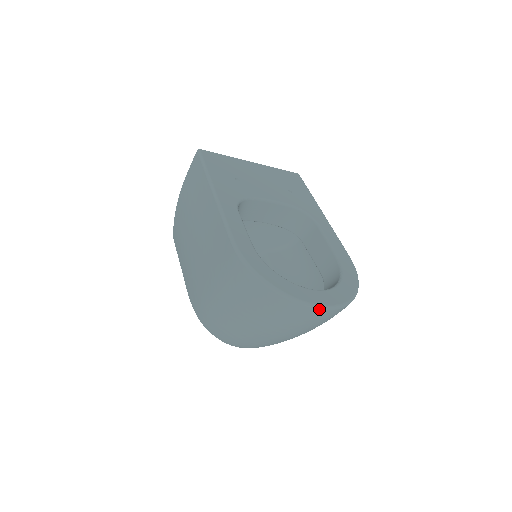
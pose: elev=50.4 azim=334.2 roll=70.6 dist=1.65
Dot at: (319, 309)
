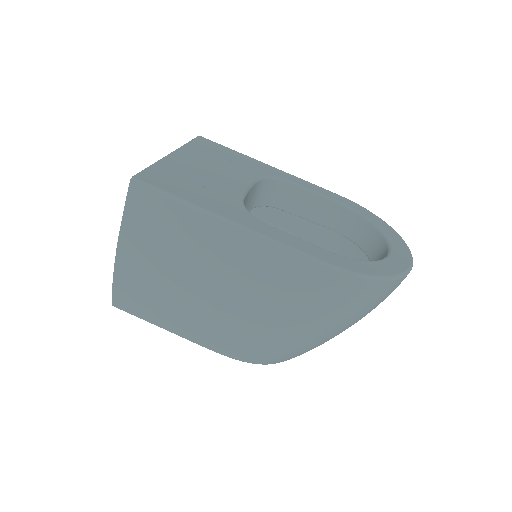
Dot at: (412, 264)
